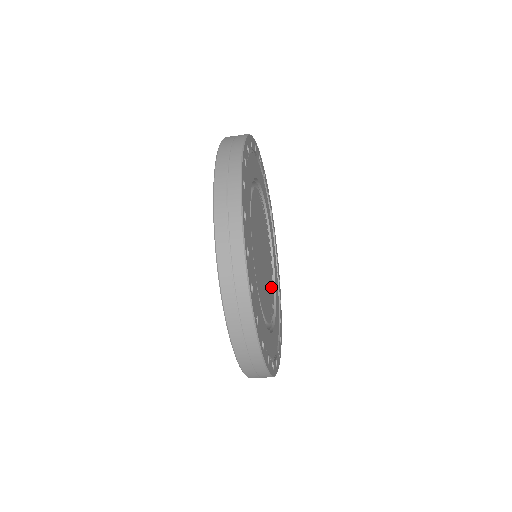
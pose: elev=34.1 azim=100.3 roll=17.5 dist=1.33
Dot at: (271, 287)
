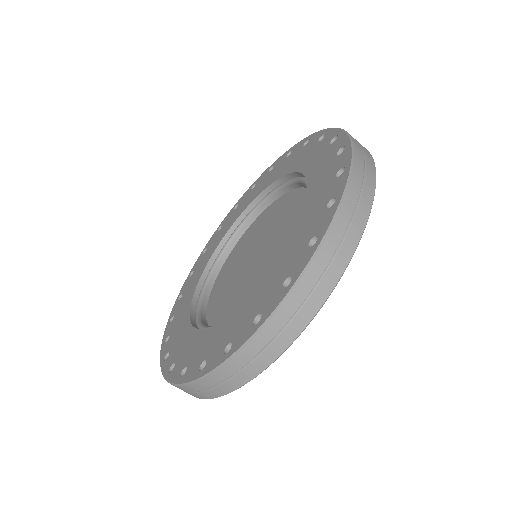
Dot at: occluded
